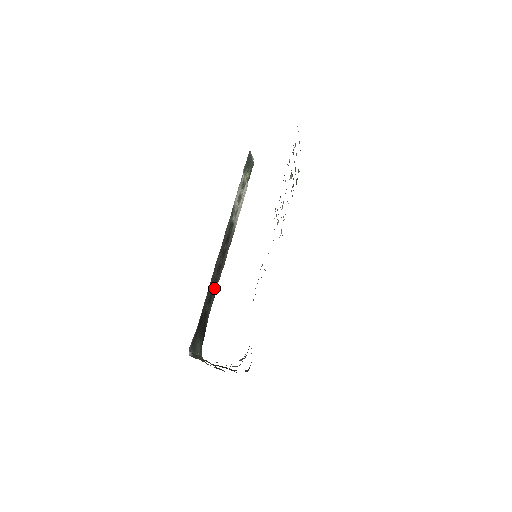
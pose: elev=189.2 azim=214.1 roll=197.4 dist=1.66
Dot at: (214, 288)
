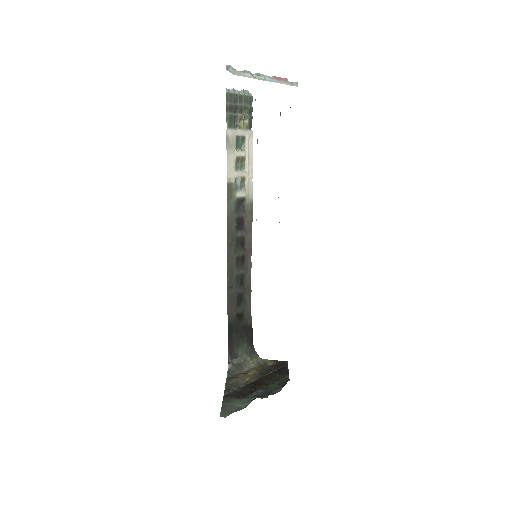
Dot at: (243, 283)
